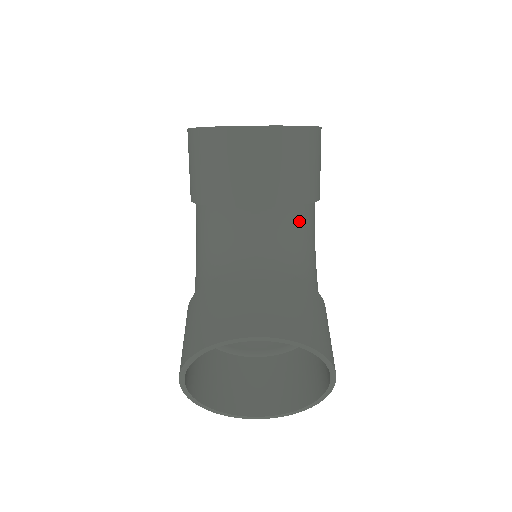
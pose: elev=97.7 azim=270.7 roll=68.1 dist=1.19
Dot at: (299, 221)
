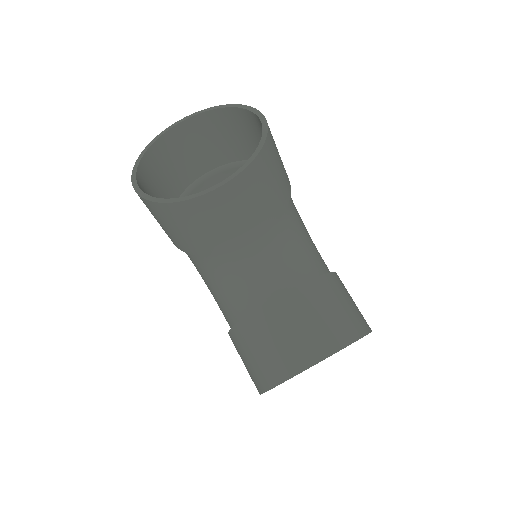
Dot at: (286, 222)
